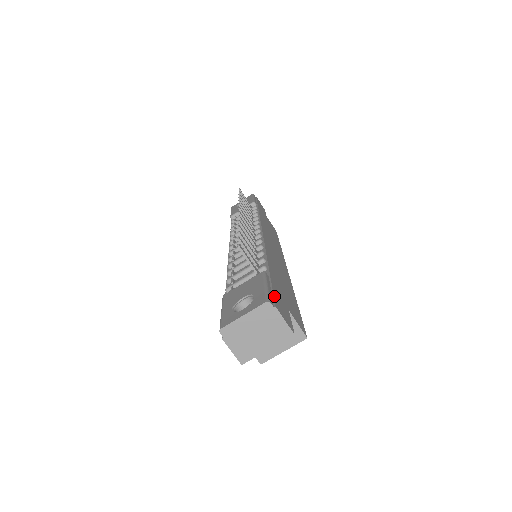
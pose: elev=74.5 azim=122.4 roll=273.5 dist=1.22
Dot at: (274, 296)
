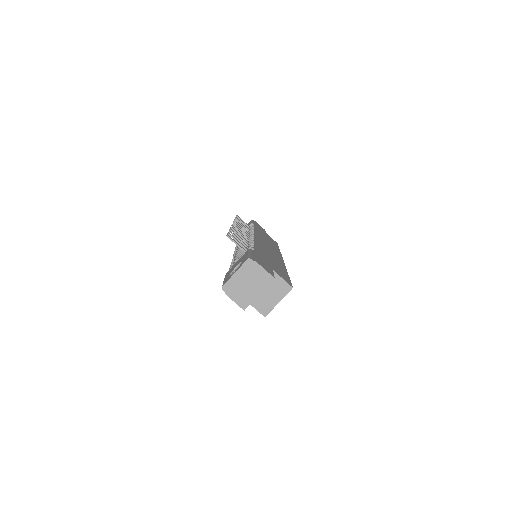
Dot at: (256, 258)
